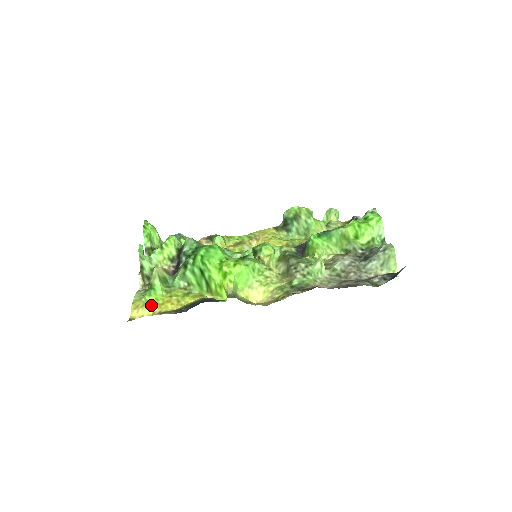
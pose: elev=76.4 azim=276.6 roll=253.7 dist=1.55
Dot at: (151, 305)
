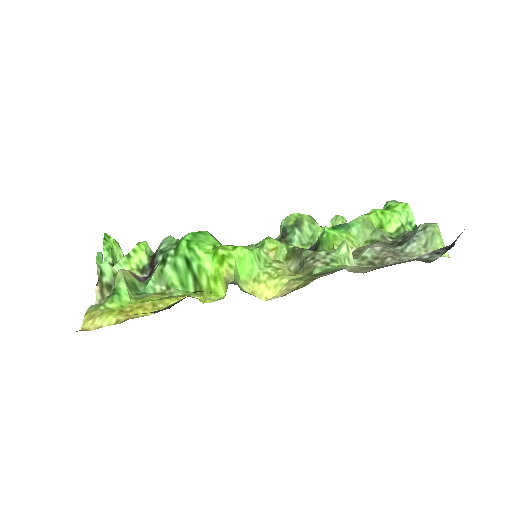
Dot at: (114, 312)
